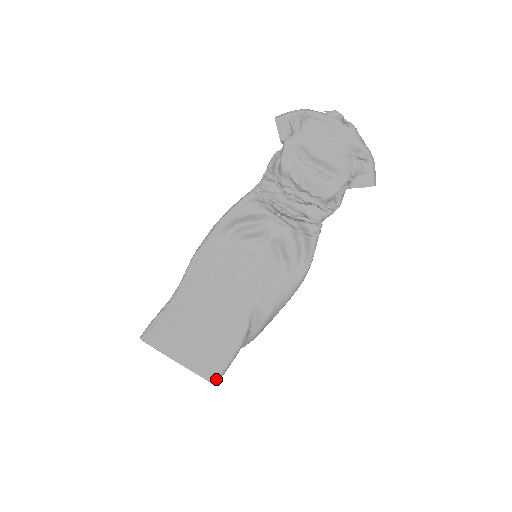
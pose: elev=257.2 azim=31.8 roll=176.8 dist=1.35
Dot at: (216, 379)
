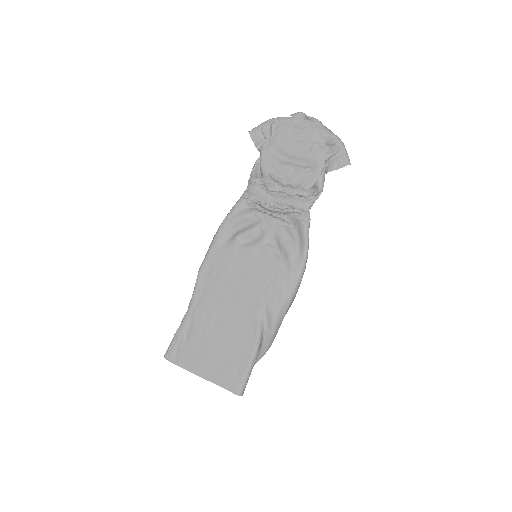
Dot at: (239, 389)
